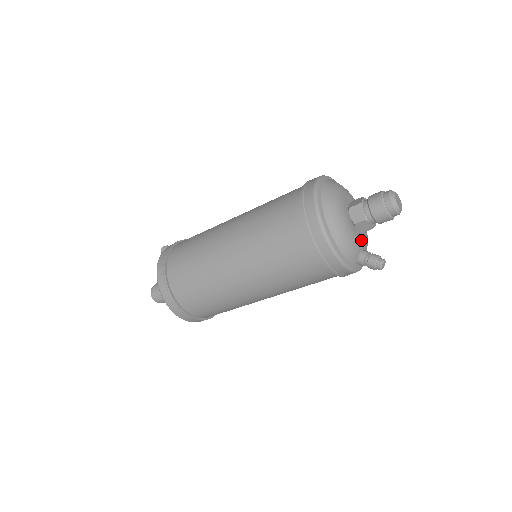
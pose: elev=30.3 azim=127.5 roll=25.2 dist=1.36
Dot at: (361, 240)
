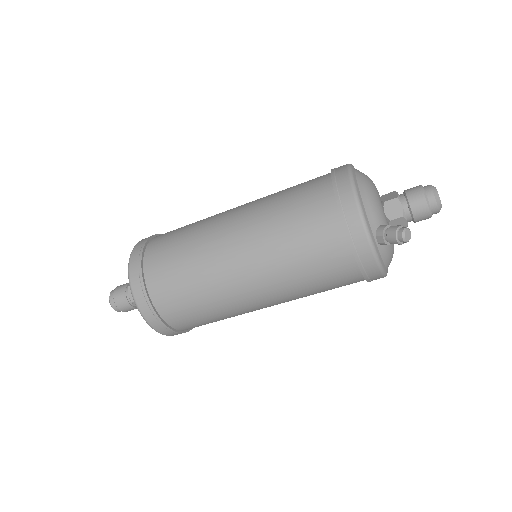
Dot at: (386, 222)
